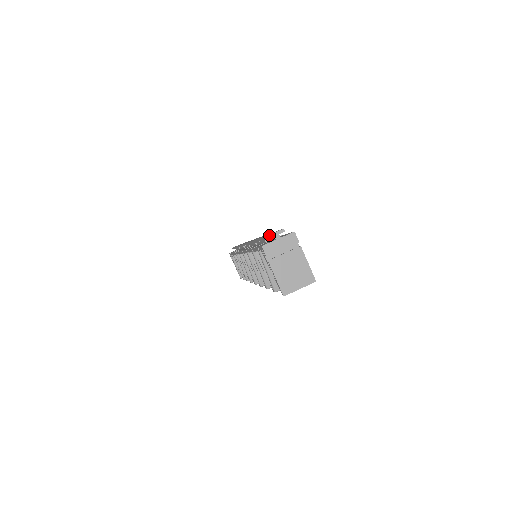
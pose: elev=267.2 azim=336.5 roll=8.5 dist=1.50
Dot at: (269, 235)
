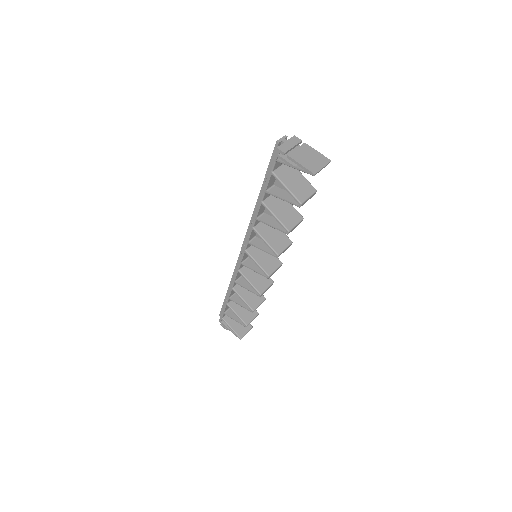
Dot at: (278, 140)
